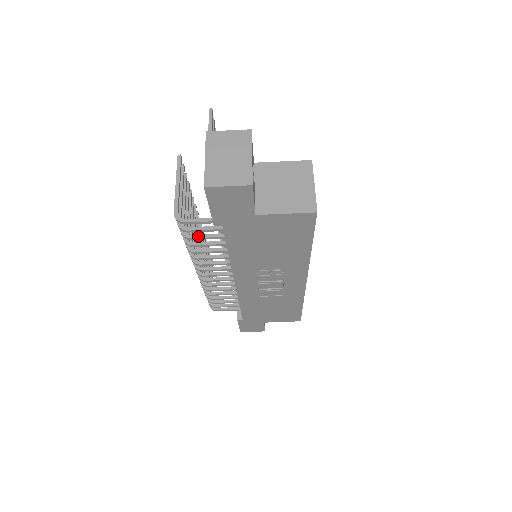
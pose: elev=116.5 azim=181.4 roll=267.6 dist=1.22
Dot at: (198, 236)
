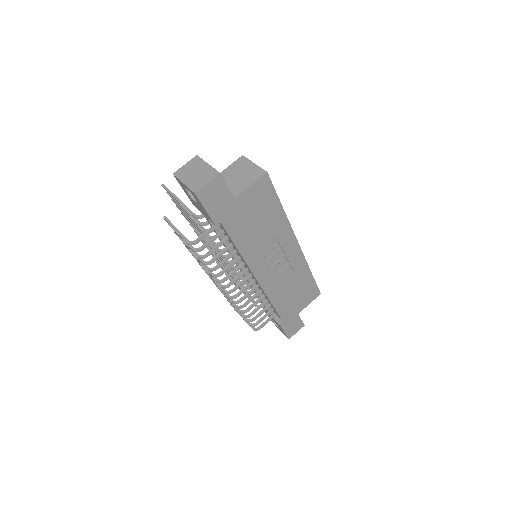
Dot at: (211, 250)
